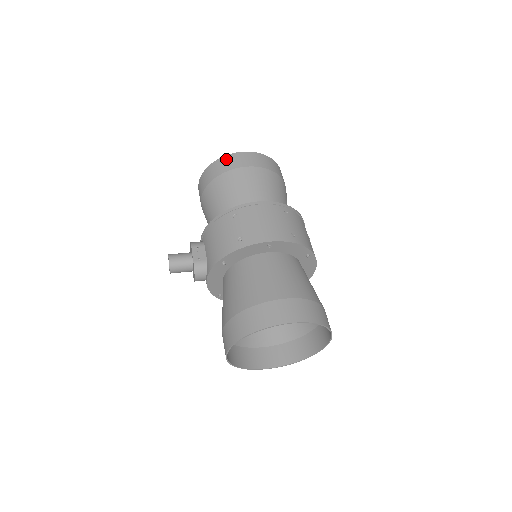
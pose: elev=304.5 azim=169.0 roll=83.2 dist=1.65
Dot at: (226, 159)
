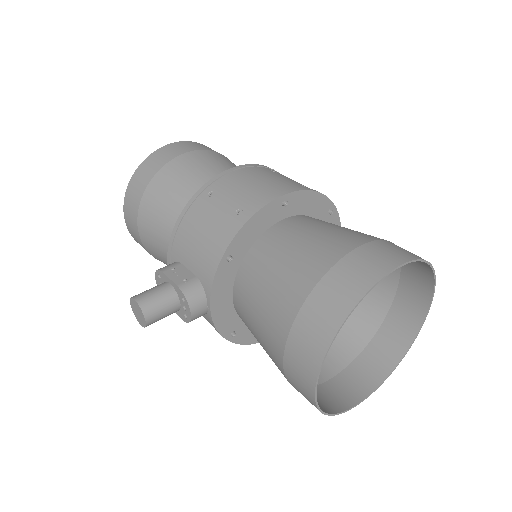
Dot at: (153, 157)
